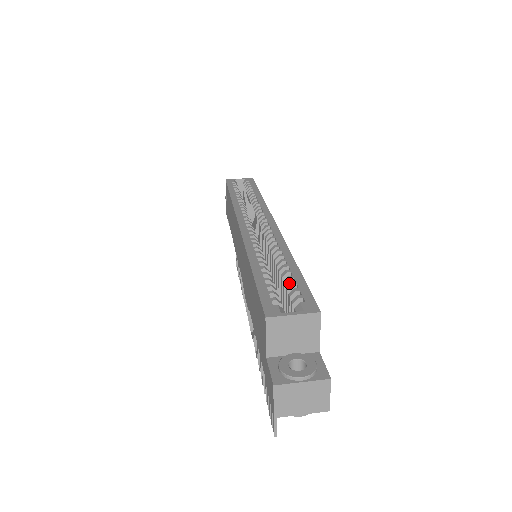
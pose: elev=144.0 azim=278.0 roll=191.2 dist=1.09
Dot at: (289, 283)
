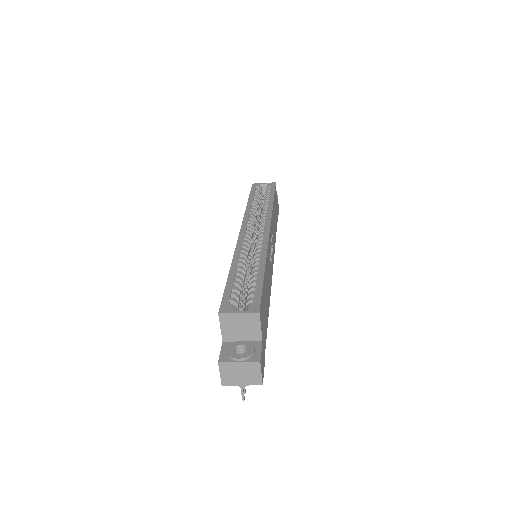
Dot at: (250, 286)
